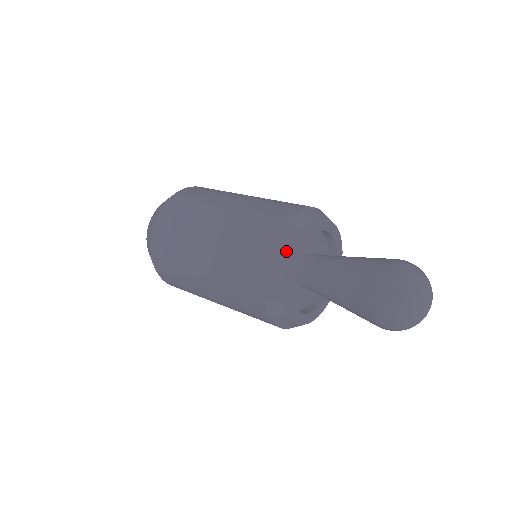
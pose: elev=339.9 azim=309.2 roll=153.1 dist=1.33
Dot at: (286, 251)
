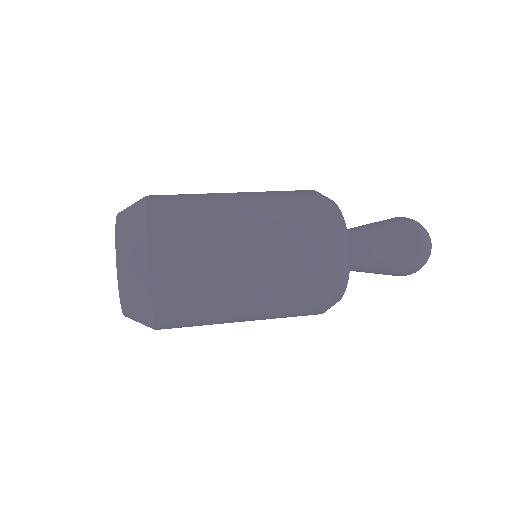
Dot at: (347, 264)
